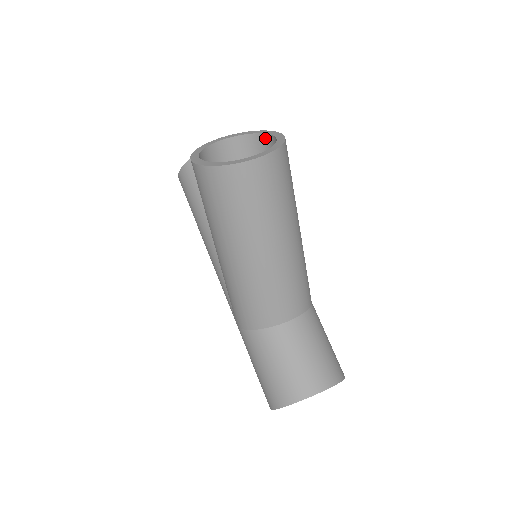
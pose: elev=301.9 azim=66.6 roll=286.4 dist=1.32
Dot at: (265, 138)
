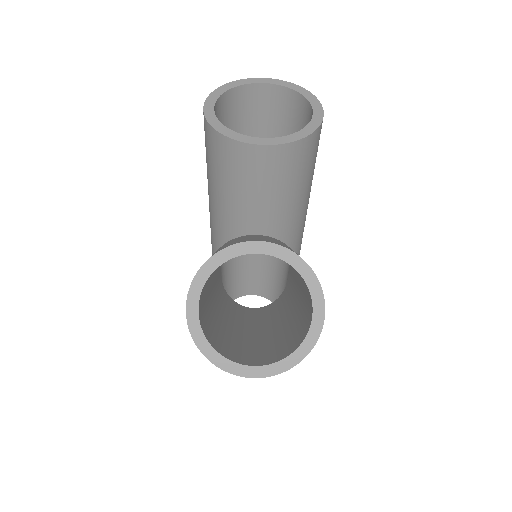
Dot at: (308, 288)
